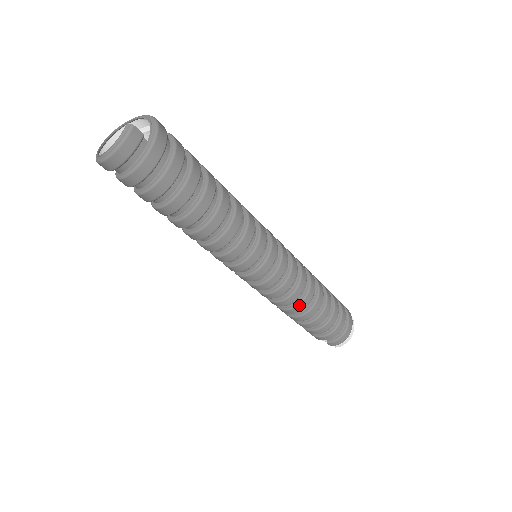
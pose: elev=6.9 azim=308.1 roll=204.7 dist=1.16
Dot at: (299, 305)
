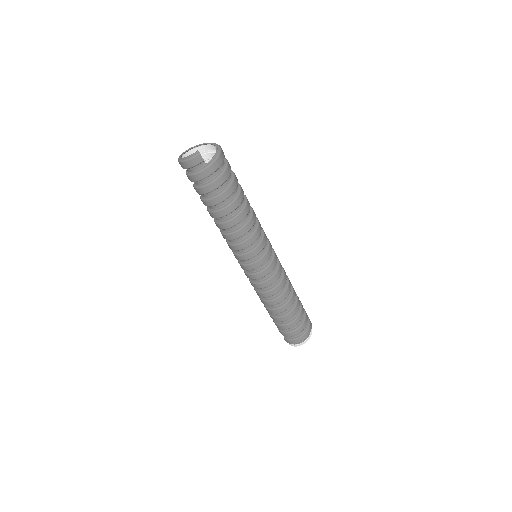
Dot at: (268, 301)
